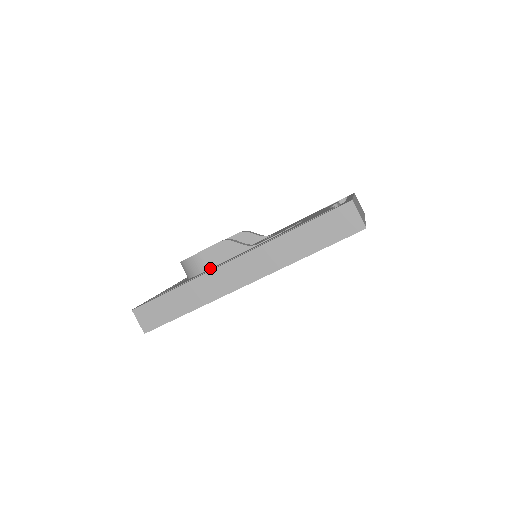
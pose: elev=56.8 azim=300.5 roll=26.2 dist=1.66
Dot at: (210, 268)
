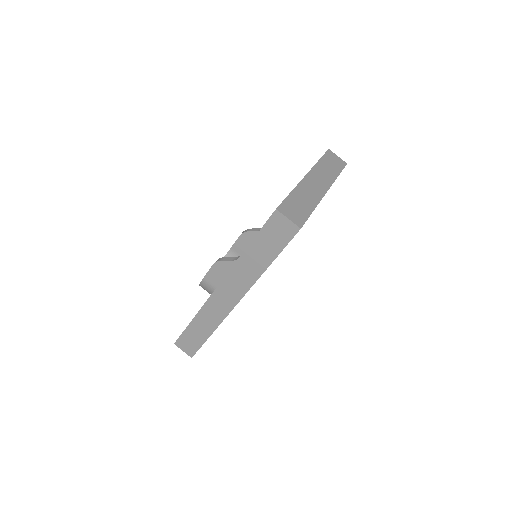
Dot at: occluded
